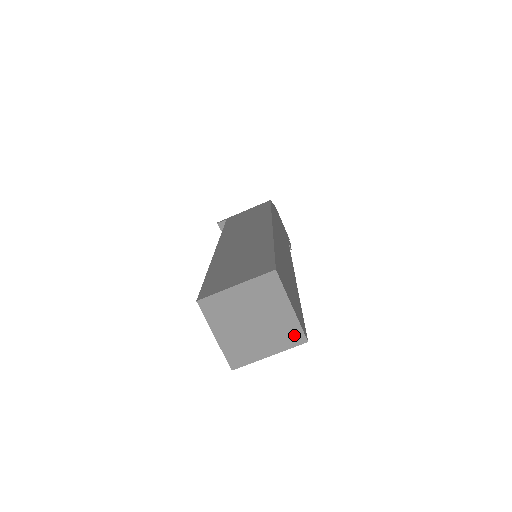
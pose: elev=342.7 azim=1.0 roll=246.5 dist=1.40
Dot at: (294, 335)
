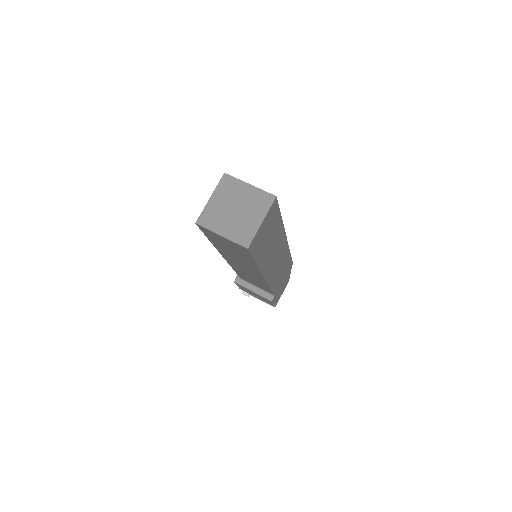
Dot at: (246, 238)
